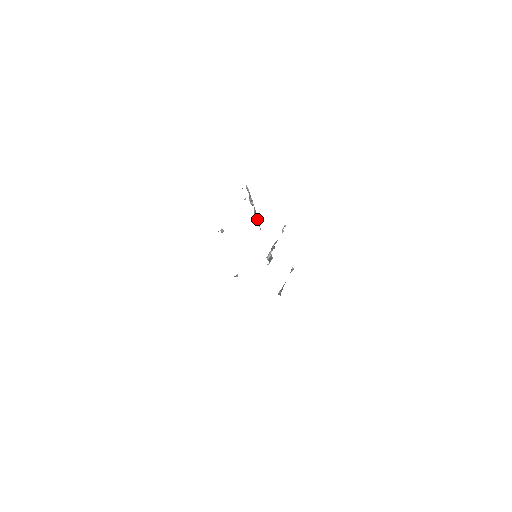
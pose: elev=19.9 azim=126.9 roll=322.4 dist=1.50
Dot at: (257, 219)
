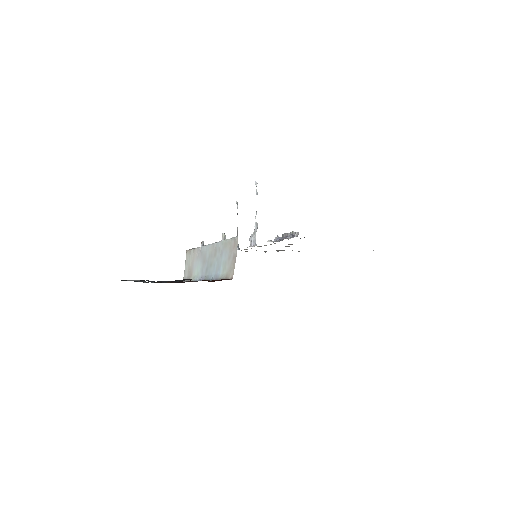
Dot at: occluded
